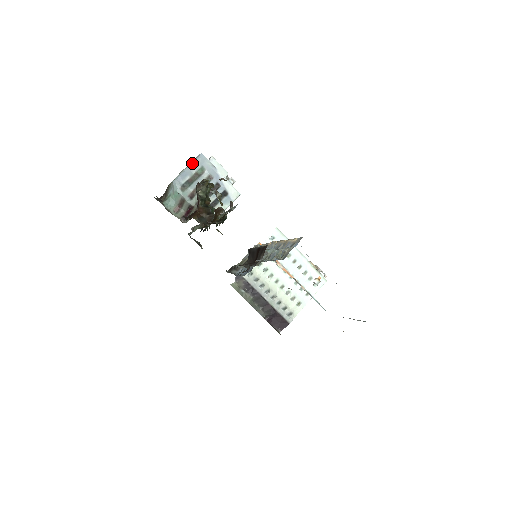
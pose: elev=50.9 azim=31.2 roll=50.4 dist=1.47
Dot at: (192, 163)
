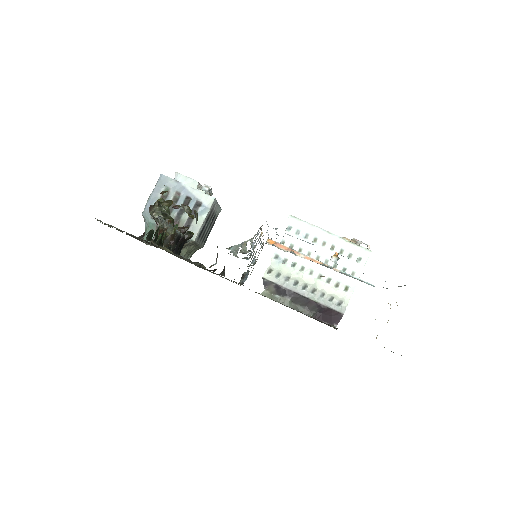
Dot at: (155, 188)
